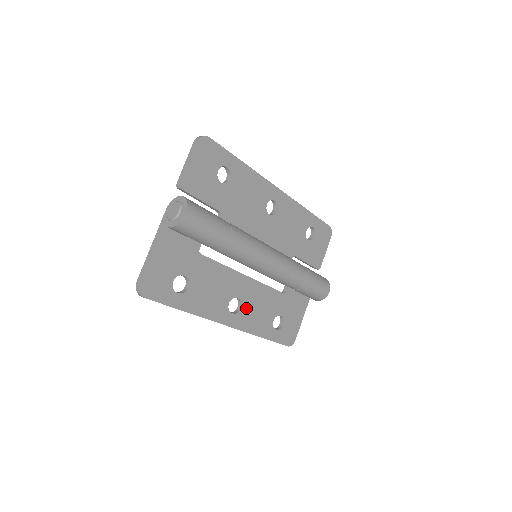
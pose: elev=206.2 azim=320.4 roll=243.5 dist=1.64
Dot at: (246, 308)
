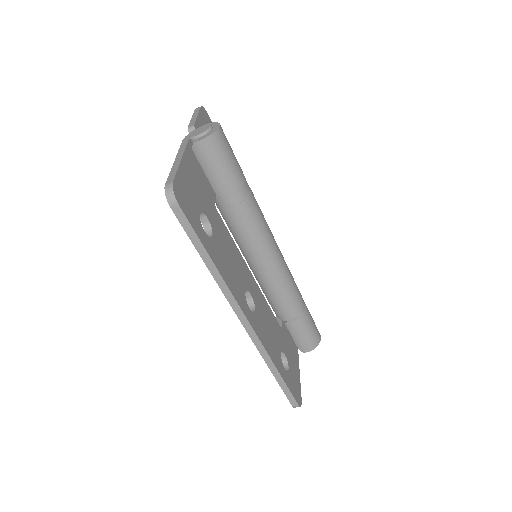
Dot at: (258, 315)
